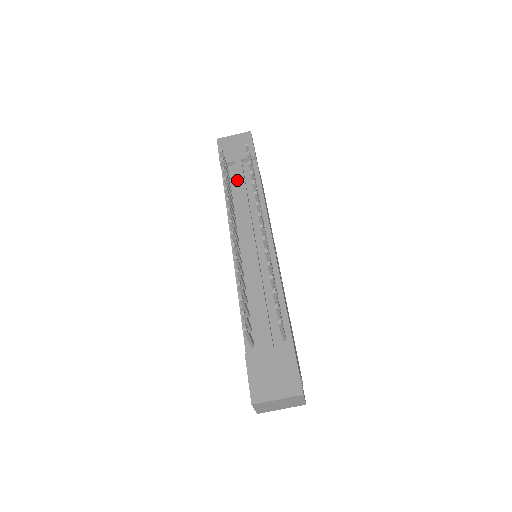
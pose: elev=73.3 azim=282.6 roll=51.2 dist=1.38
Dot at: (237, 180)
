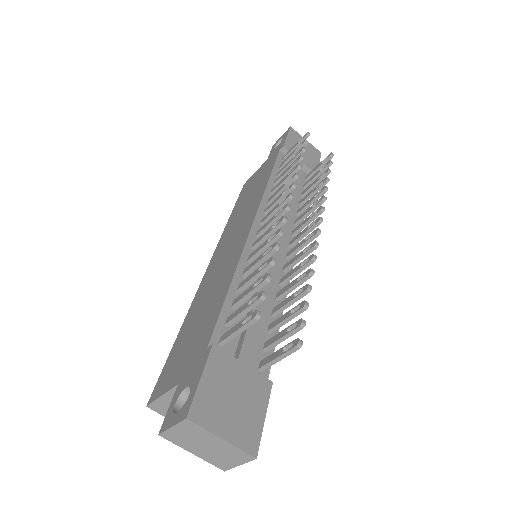
Dot at: occluded
